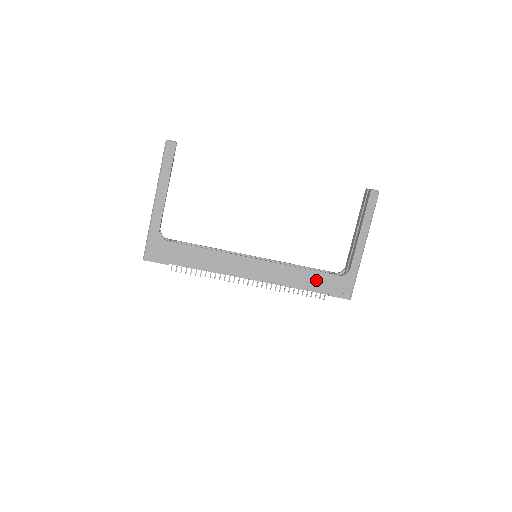
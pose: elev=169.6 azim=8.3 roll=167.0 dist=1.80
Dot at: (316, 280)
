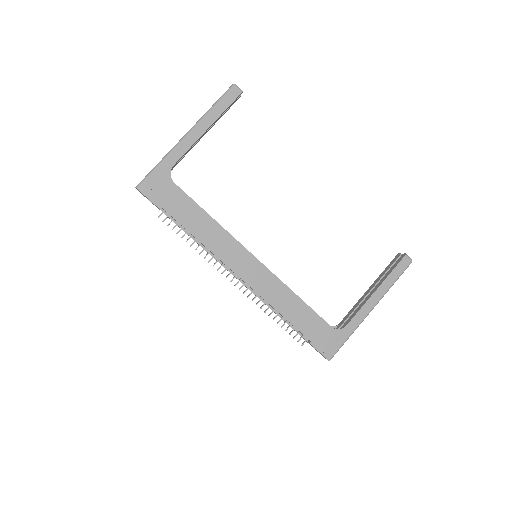
Dot at: (305, 318)
